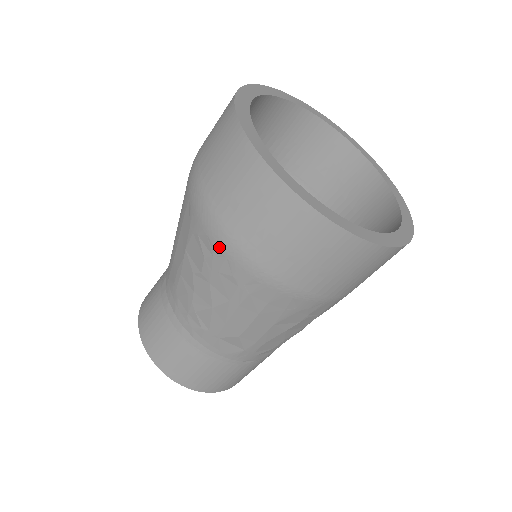
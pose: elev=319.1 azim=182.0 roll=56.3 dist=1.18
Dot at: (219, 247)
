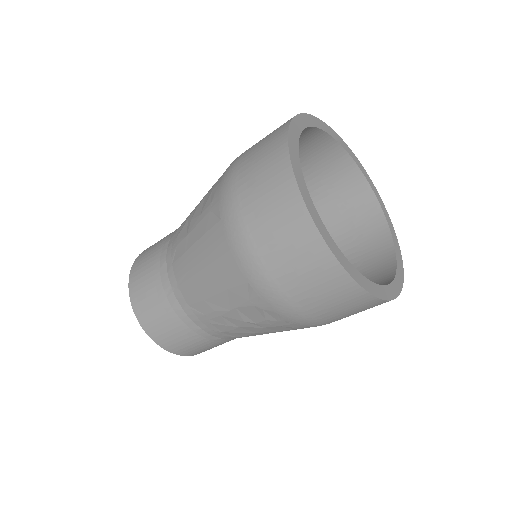
Dot at: (290, 320)
